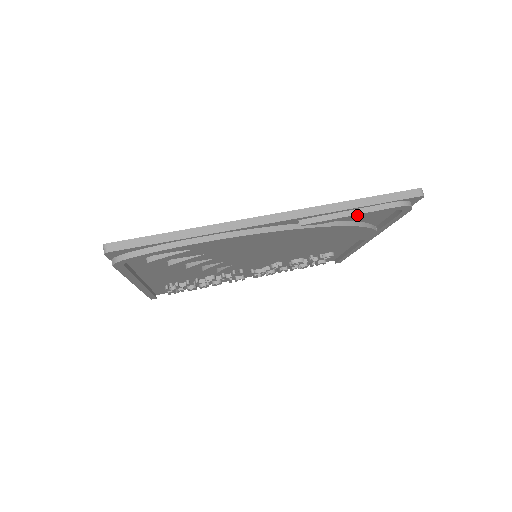
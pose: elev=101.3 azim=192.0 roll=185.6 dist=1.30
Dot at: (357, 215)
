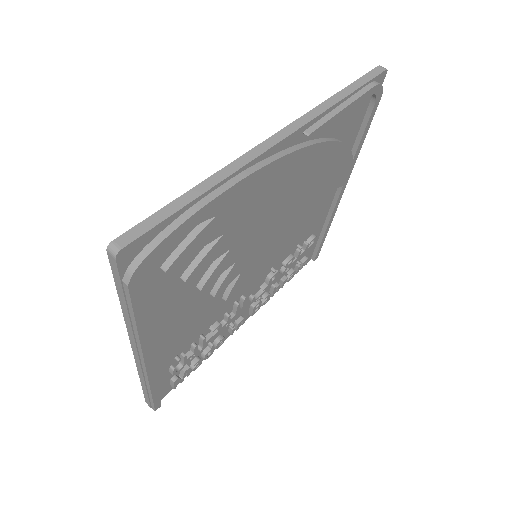
Dot at: (348, 107)
